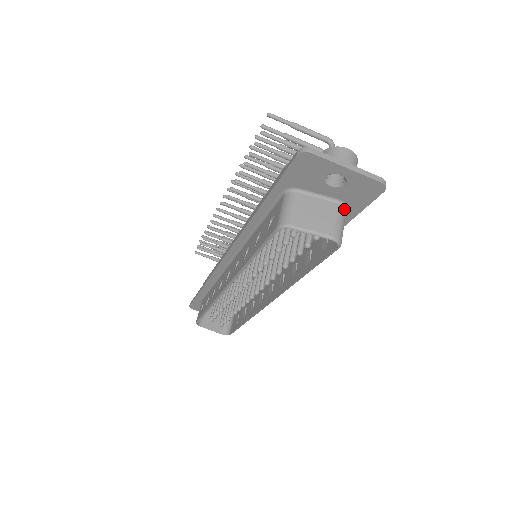
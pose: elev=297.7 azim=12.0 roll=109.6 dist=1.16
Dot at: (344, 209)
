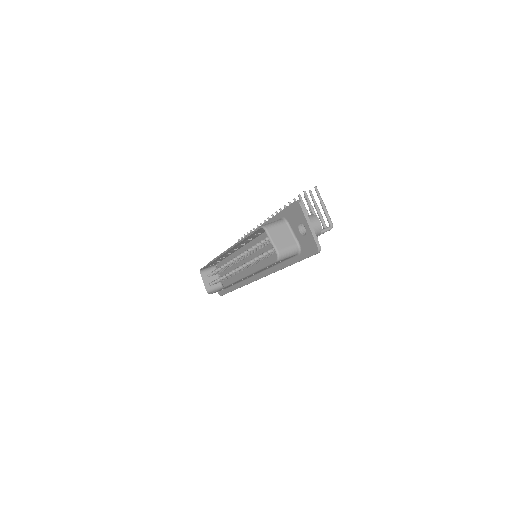
Dot at: (298, 250)
